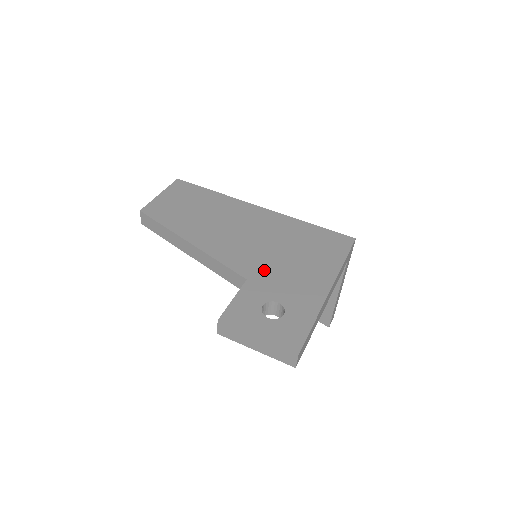
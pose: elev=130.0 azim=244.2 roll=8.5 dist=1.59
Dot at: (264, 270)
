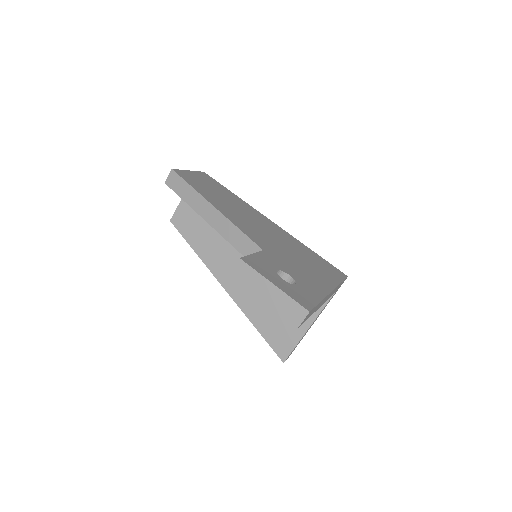
Dot at: (277, 253)
